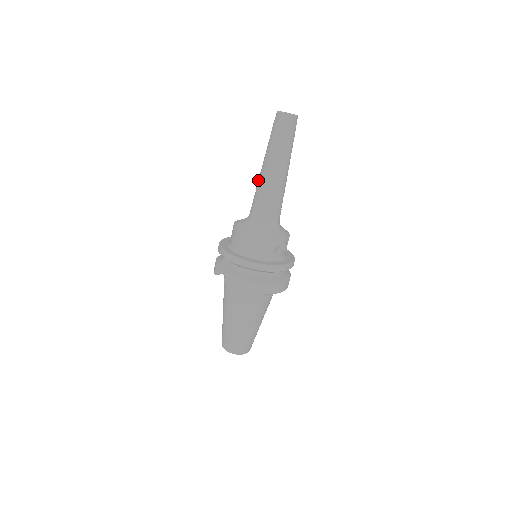
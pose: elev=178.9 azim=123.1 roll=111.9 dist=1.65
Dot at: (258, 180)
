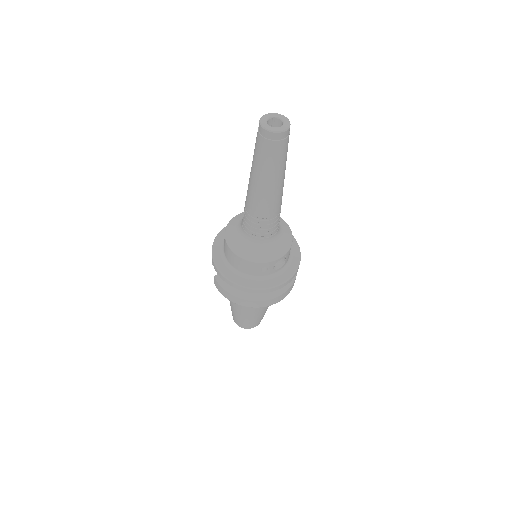
Dot at: occluded
